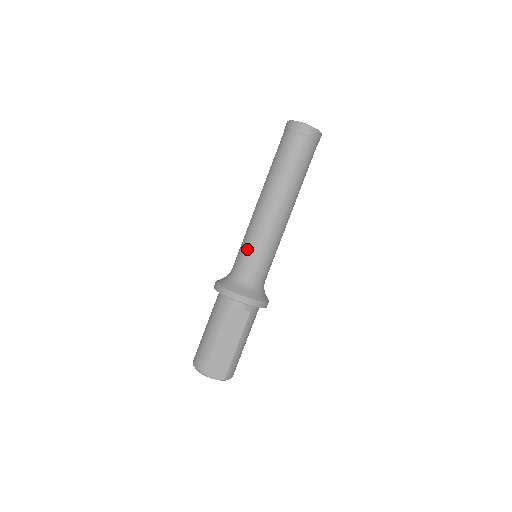
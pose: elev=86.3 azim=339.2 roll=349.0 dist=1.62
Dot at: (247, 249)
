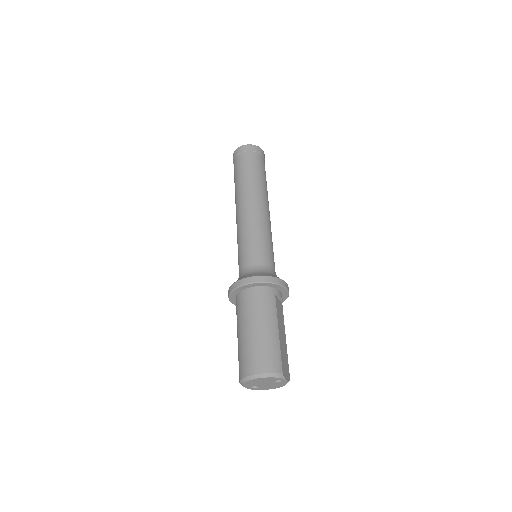
Dot at: (263, 243)
